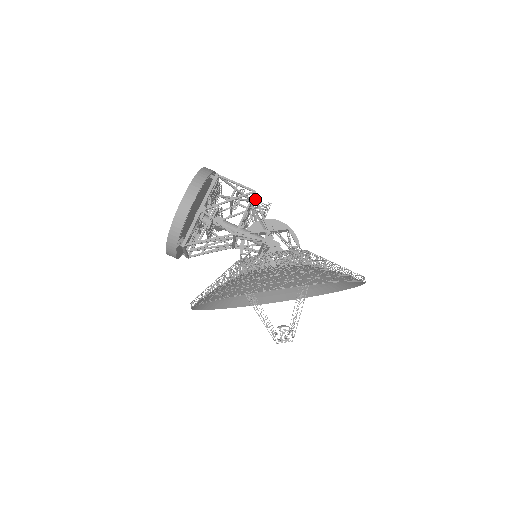
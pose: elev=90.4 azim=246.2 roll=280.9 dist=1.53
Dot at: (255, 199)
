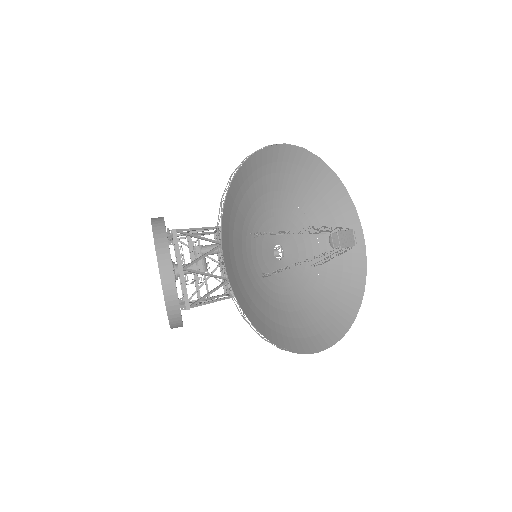
Dot at: occluded
